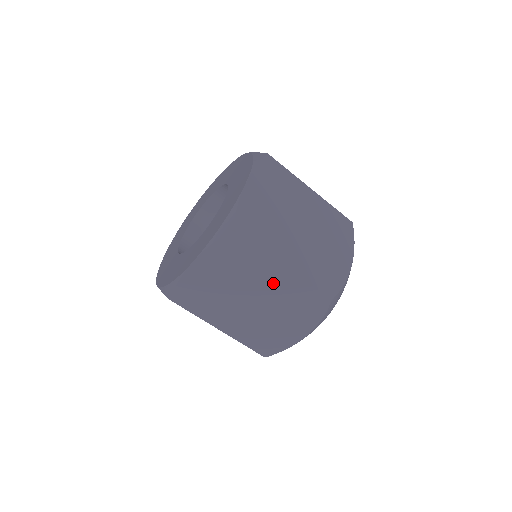
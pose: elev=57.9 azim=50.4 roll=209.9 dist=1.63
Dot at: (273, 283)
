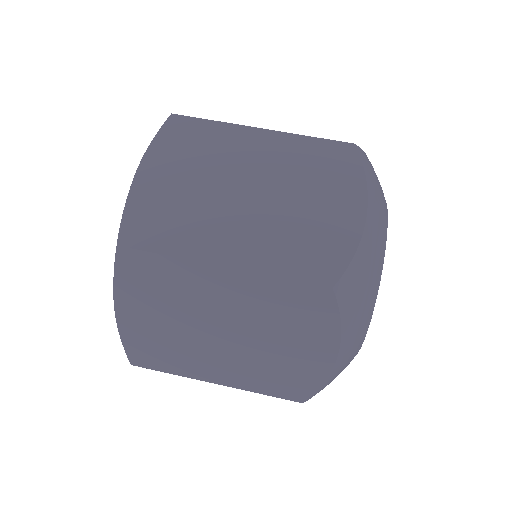
Dot at: occluded
